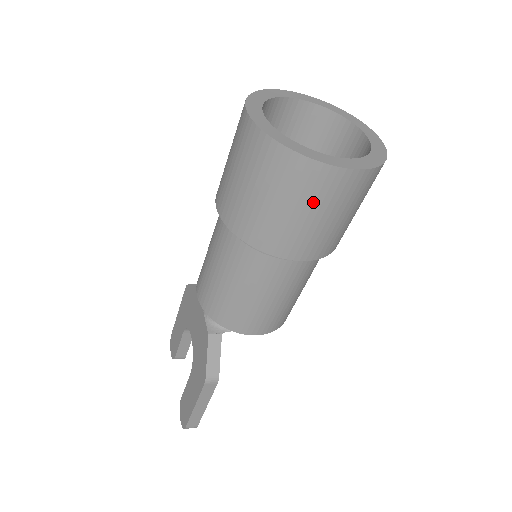
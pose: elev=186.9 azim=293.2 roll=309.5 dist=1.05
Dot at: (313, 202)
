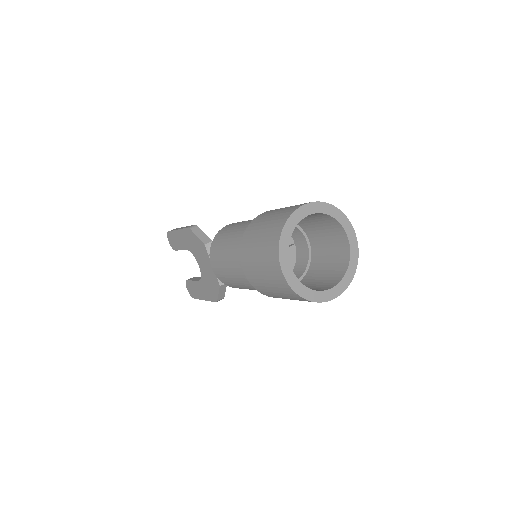
Dot at: occluded
